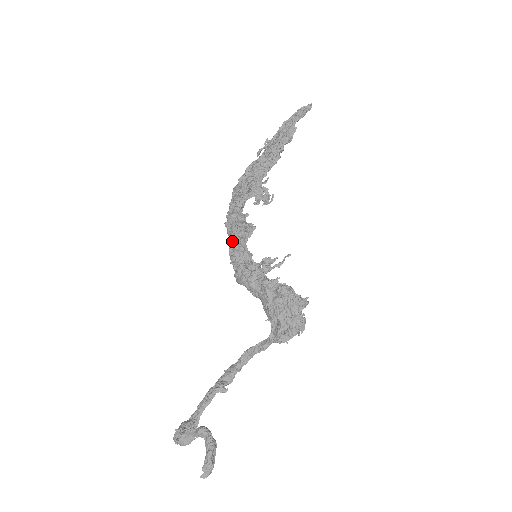
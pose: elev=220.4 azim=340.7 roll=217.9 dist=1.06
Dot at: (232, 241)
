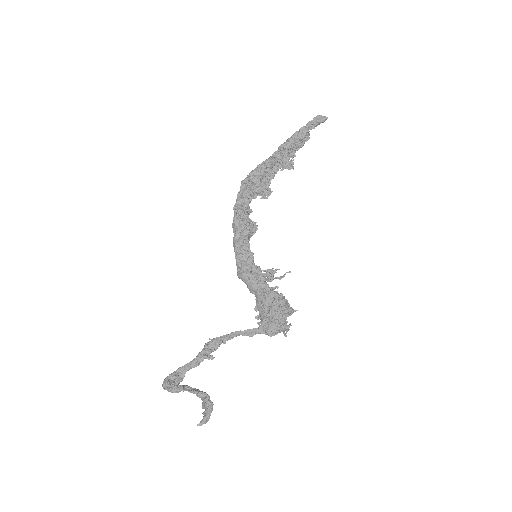
Dot at: (238, 237)
